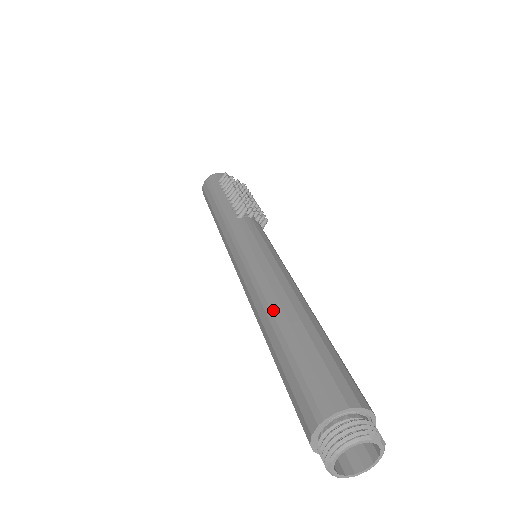
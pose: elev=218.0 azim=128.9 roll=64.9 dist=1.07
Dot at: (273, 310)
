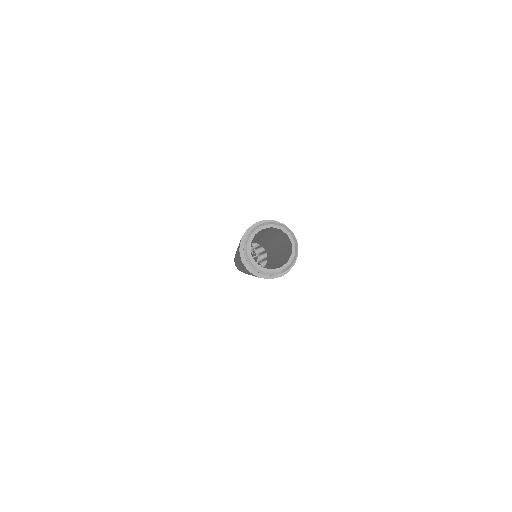
Dot at: occluded
